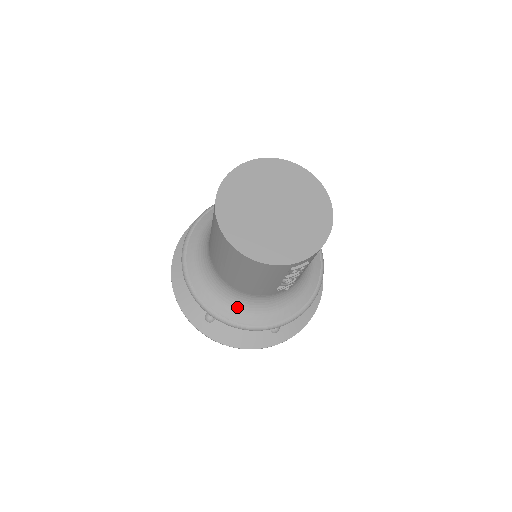
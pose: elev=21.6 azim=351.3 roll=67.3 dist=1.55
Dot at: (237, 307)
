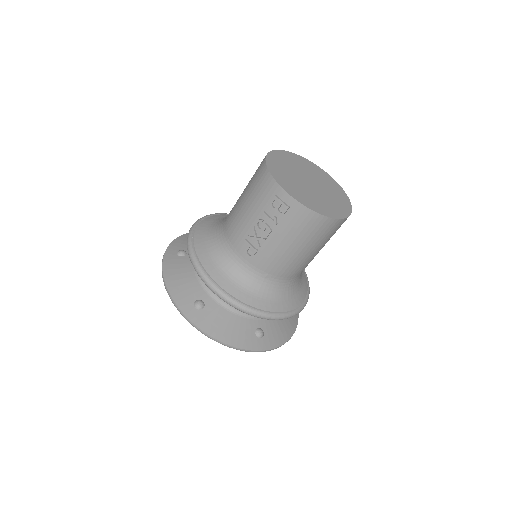
Dot at: (208, 242)
